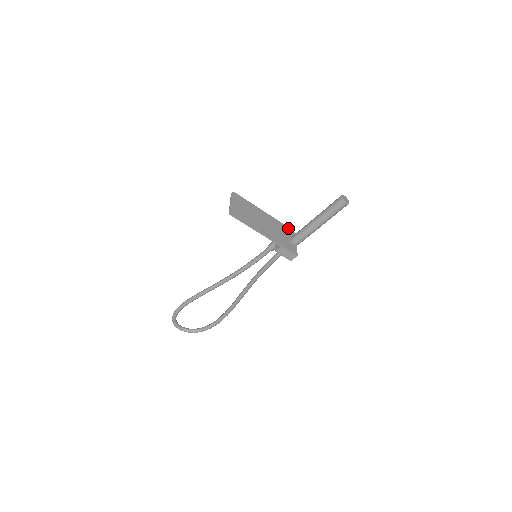
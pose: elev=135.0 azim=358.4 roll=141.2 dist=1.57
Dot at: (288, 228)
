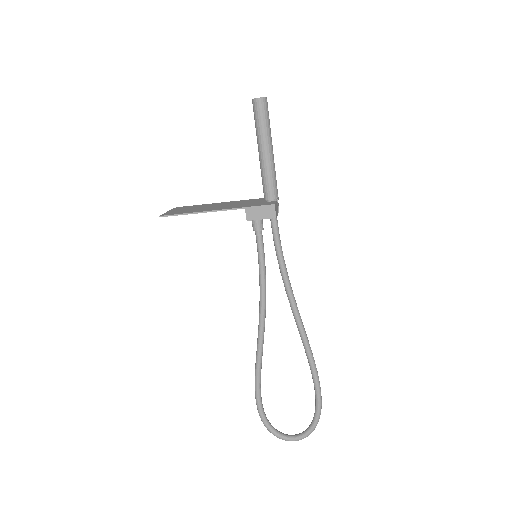
Dot at: occluded
